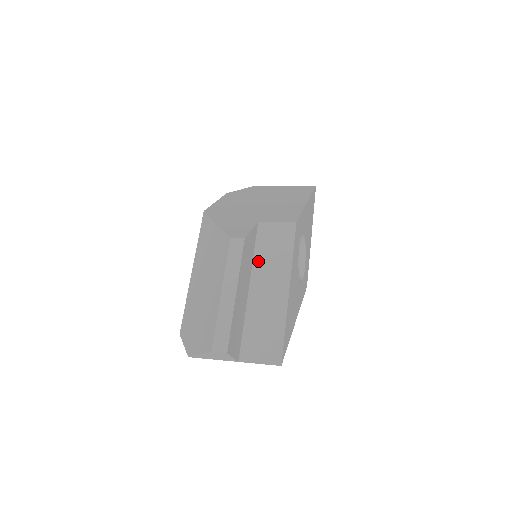
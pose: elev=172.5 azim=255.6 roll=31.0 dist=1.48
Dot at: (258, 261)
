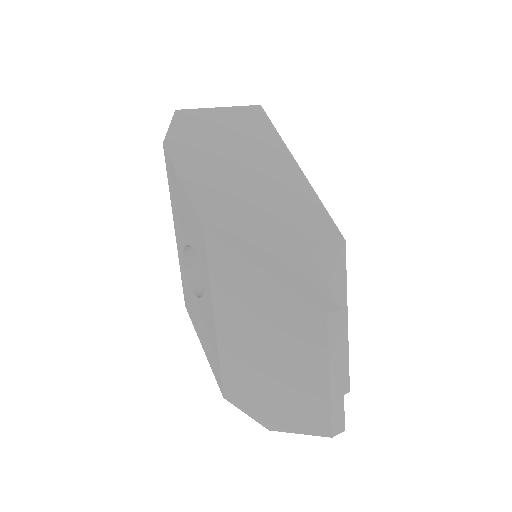
Dot at: occluded
